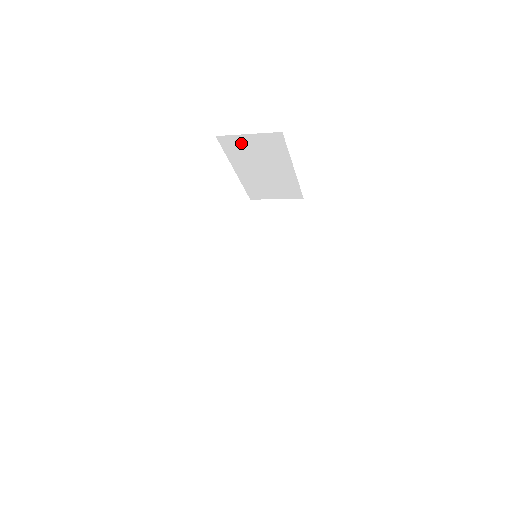
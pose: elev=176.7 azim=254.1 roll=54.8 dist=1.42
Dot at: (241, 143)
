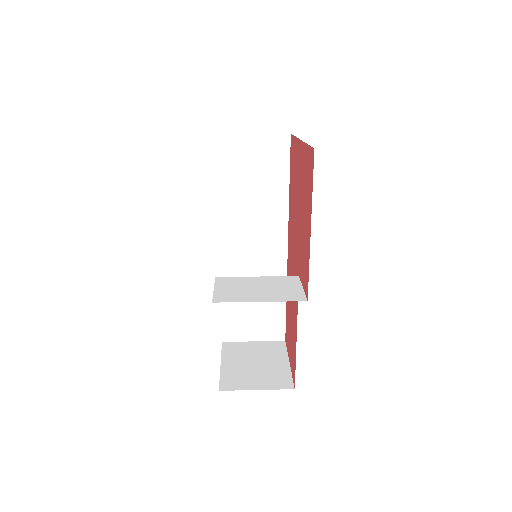
Dot at: occluded
